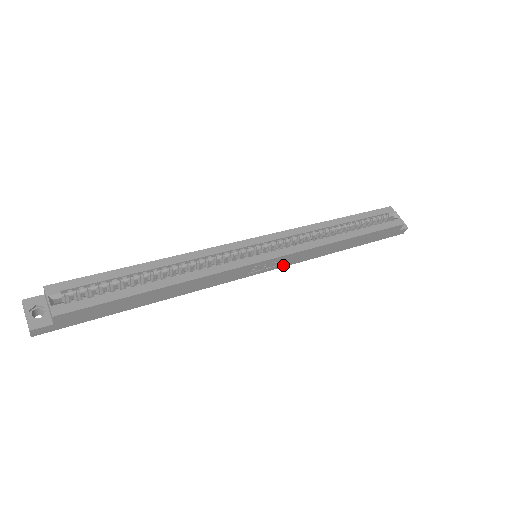
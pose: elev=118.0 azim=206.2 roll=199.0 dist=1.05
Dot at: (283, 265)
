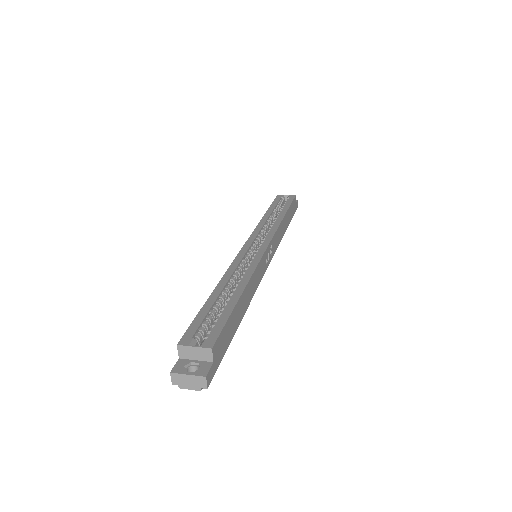
Dot at: (273, 252)
